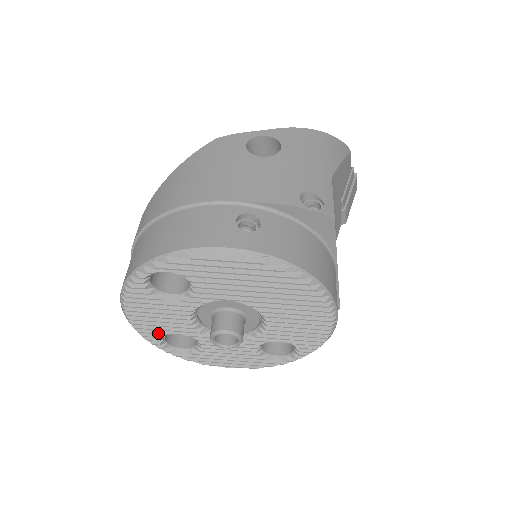
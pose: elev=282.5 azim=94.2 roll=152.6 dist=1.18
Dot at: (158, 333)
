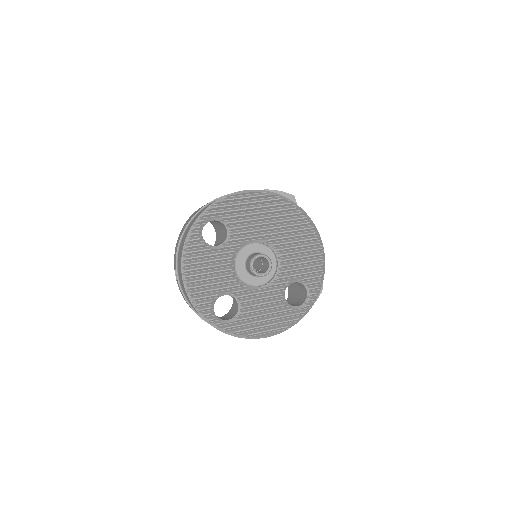
Dot at: (210, 295)
